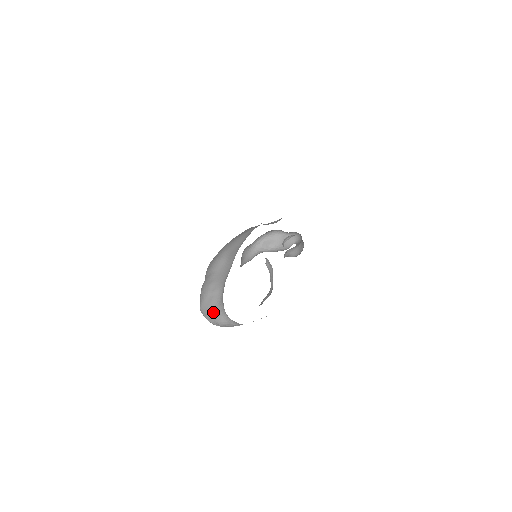
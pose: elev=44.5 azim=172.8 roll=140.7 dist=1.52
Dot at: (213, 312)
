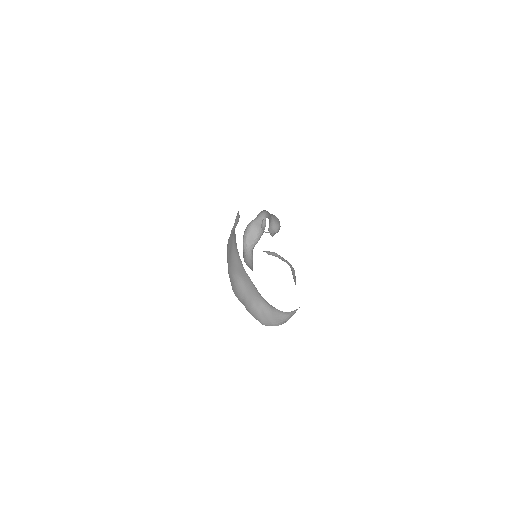
Dot at: (274, 319)
